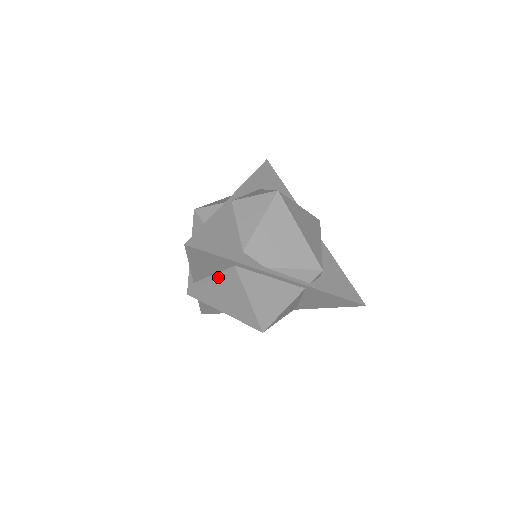
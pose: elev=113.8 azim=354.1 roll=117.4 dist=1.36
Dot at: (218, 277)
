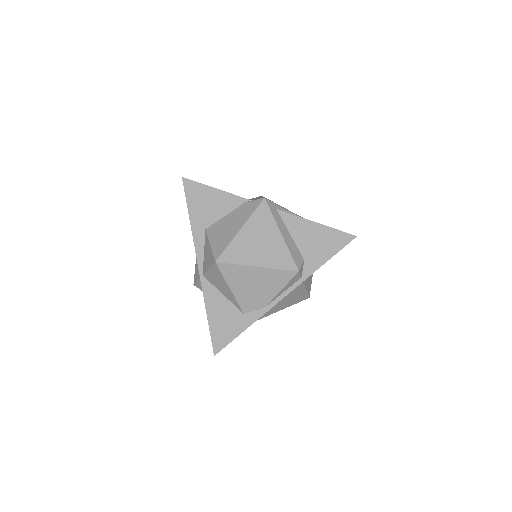
Dot at: occluded
